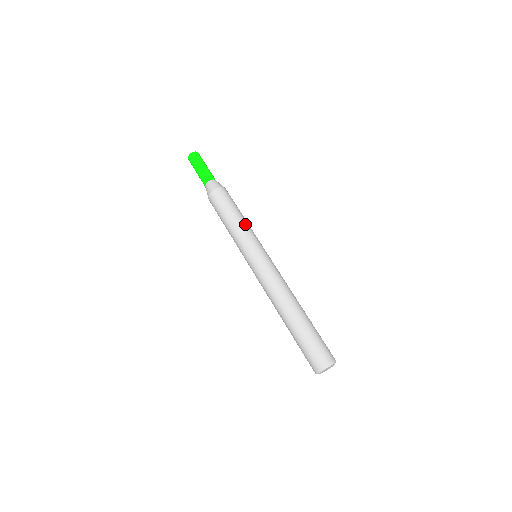
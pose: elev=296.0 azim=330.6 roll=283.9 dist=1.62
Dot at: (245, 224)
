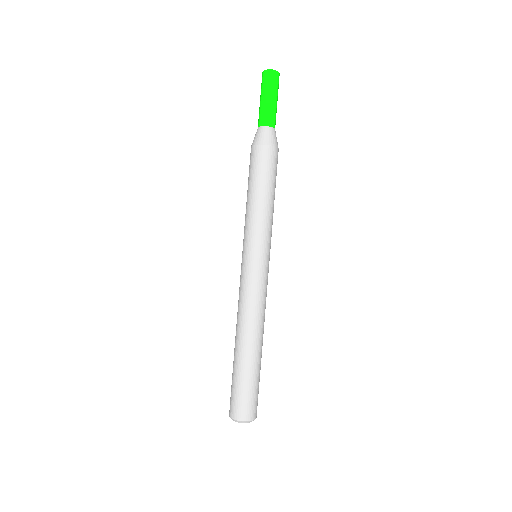
Dot at: (262, 213)
